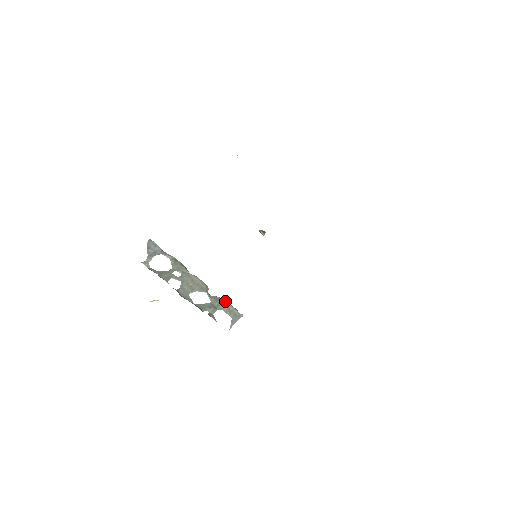
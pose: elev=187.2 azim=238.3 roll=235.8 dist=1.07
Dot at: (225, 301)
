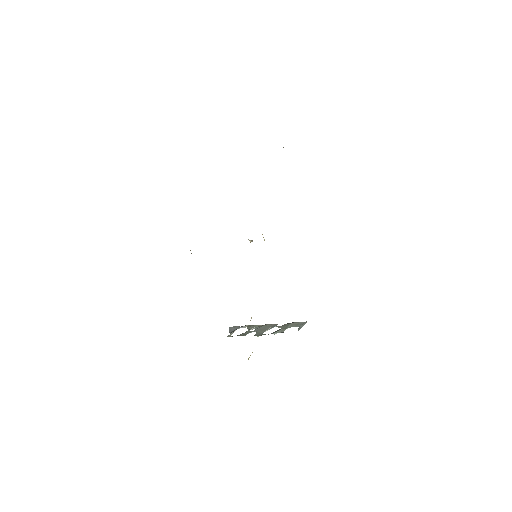
Dot at: (291, 323)
